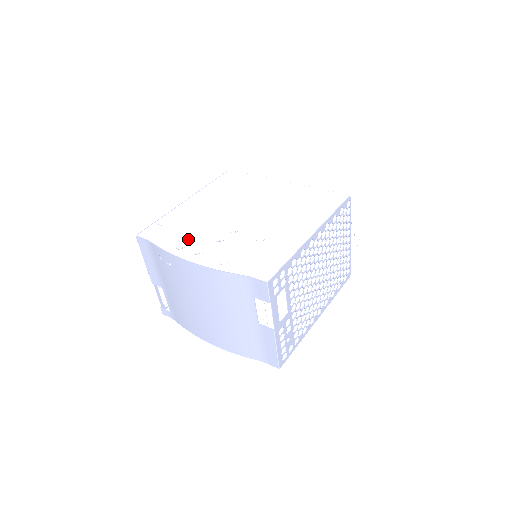
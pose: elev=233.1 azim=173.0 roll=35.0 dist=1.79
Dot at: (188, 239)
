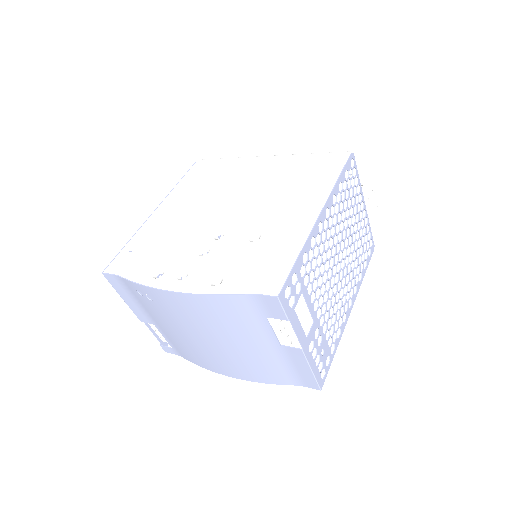
Dot at: (165, 261)
